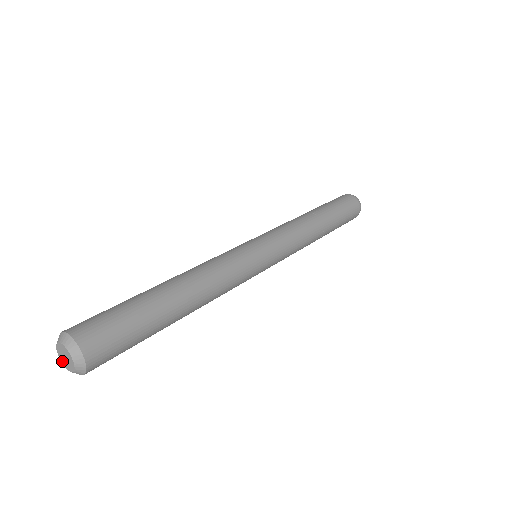
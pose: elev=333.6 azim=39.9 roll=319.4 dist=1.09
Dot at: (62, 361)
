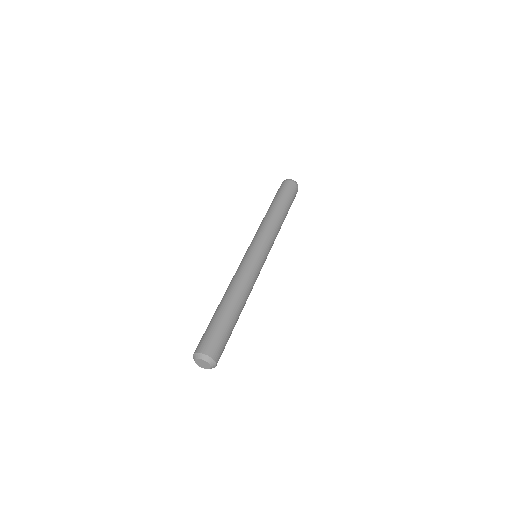
Dot at: occluded
